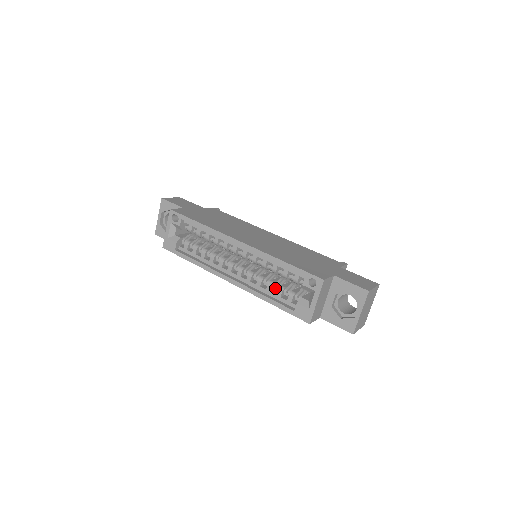
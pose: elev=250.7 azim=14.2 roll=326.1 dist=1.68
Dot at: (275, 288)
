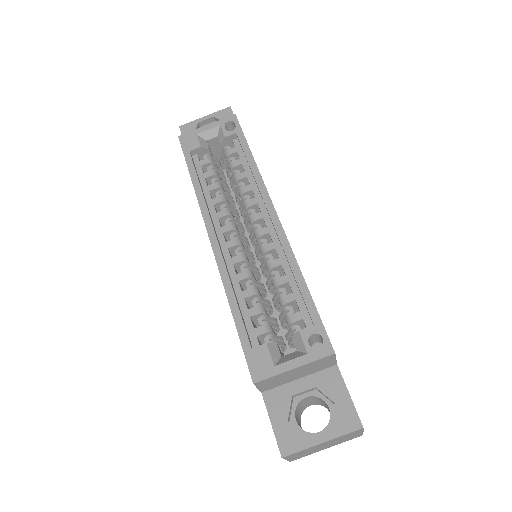
Dot at: (254, 301)
